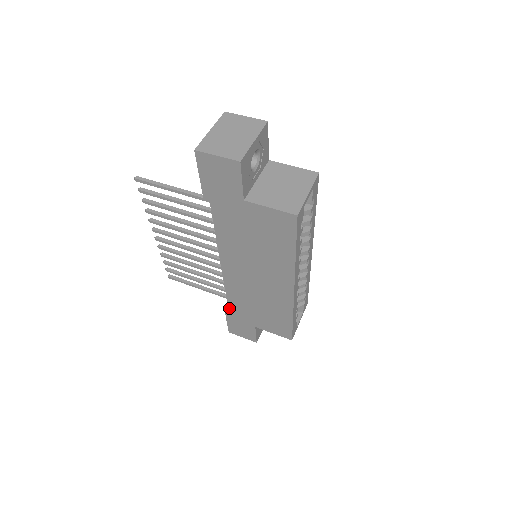
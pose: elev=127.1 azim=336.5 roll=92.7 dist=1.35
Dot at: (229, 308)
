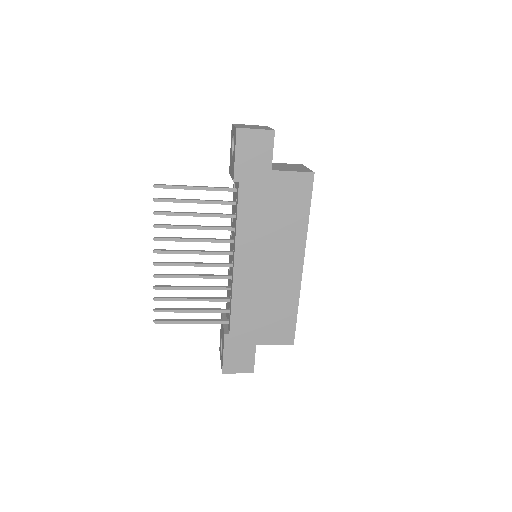
Dot at: (230, 328)
